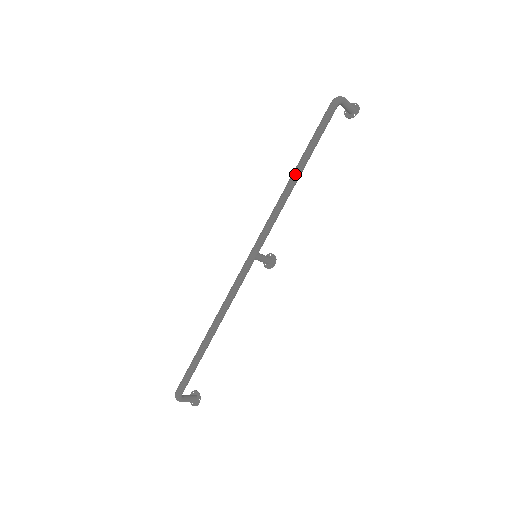
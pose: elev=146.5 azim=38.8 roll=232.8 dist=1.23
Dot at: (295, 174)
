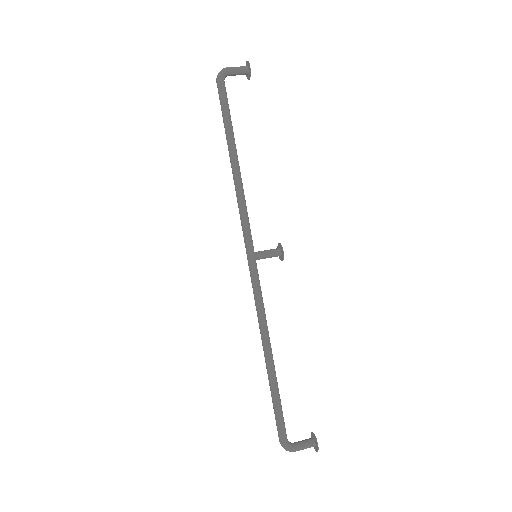
Dot at: (230, 160)
